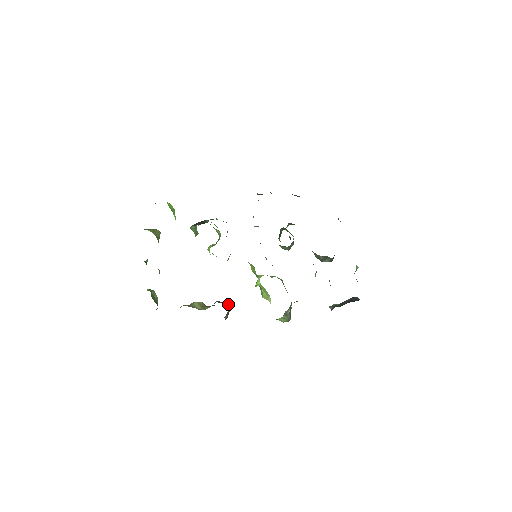
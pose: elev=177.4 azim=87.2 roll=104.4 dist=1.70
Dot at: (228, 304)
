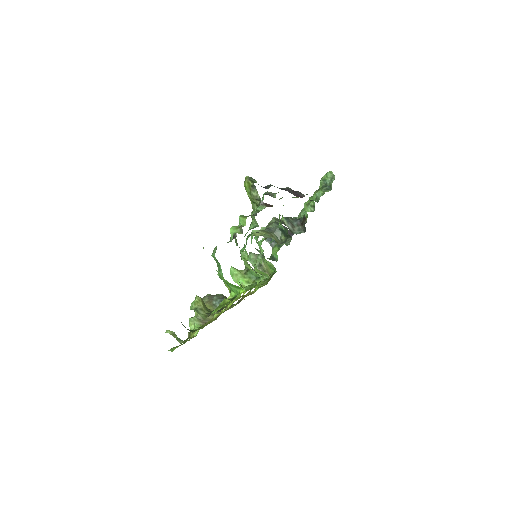
Dot at: (224, 296)
